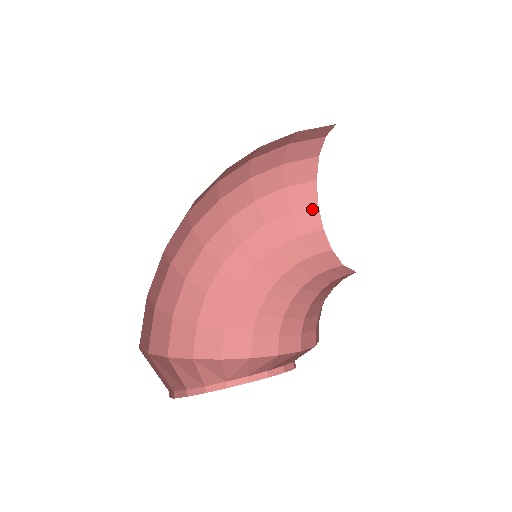
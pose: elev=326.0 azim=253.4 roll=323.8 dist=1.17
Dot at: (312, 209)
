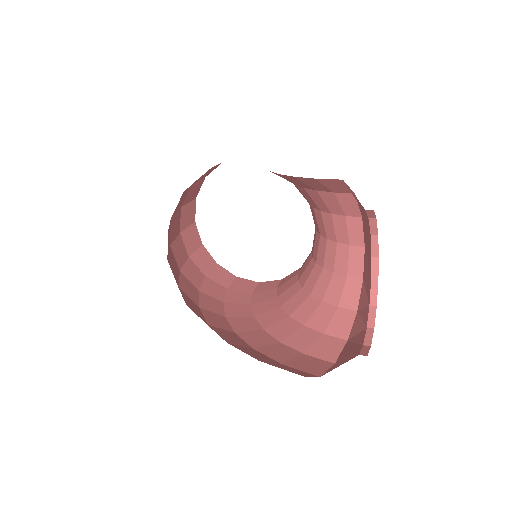
Dot at: (237, 280)
